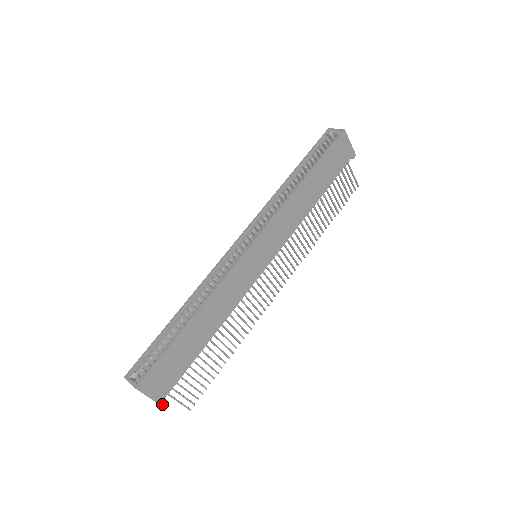
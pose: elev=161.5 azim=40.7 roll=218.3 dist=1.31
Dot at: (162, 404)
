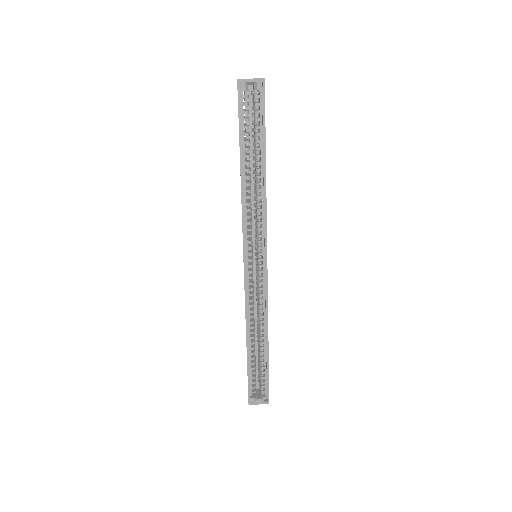
Dot at: occluded
